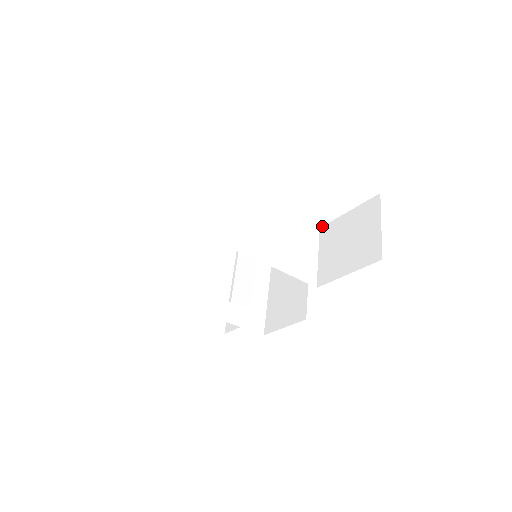
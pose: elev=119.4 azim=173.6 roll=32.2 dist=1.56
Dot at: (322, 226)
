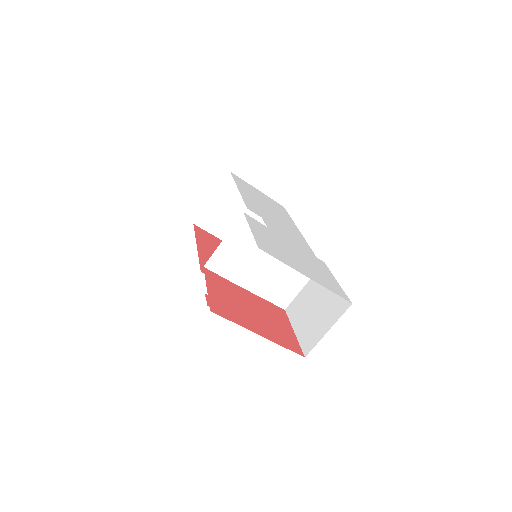
Dot at: (325, 264)
